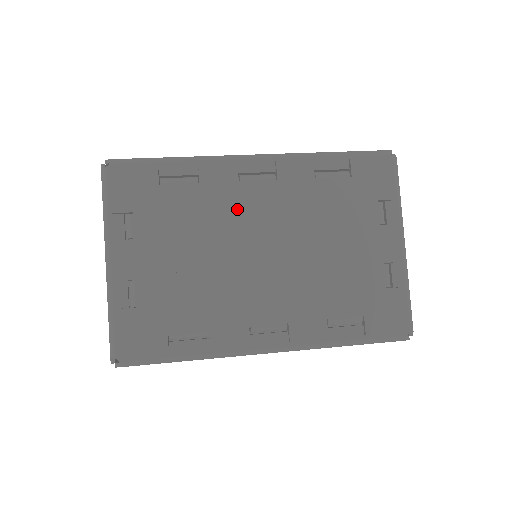
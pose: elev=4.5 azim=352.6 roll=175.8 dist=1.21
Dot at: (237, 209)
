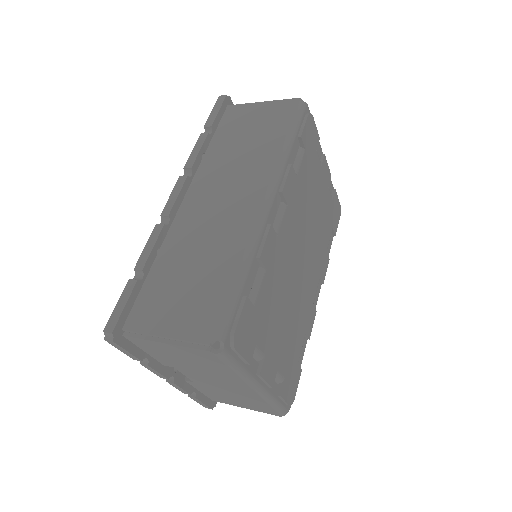
Dot at: (285, 255)
